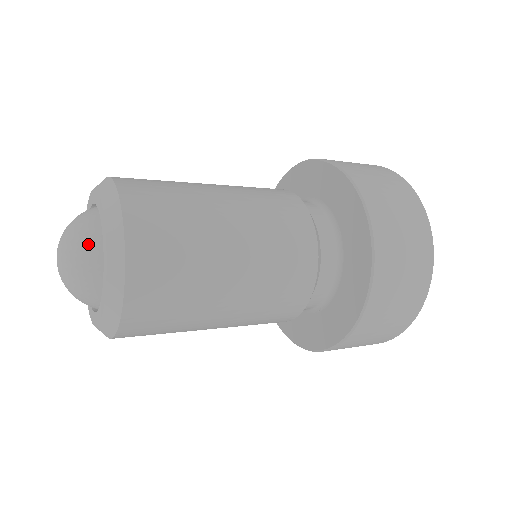
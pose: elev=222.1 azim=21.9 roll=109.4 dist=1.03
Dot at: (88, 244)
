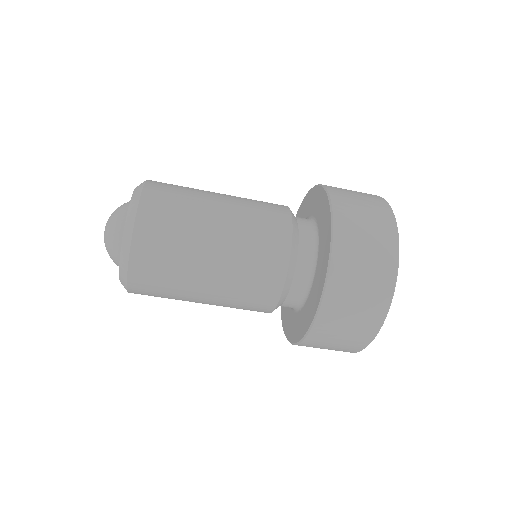
Dot at: (123, 206)
